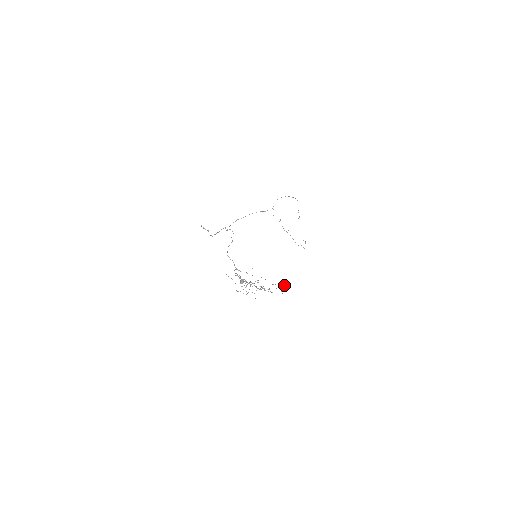
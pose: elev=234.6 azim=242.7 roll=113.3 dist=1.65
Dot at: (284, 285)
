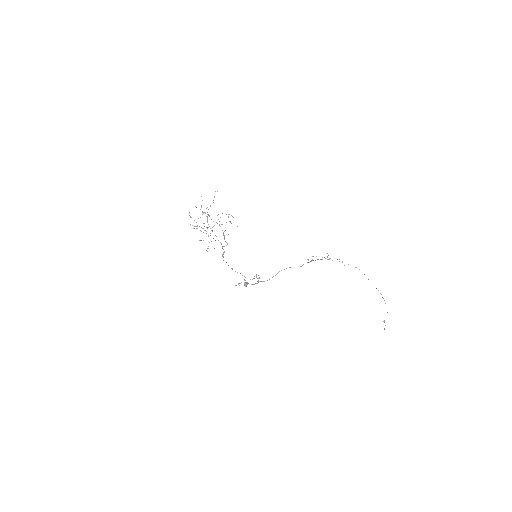
Dot at: occluded
